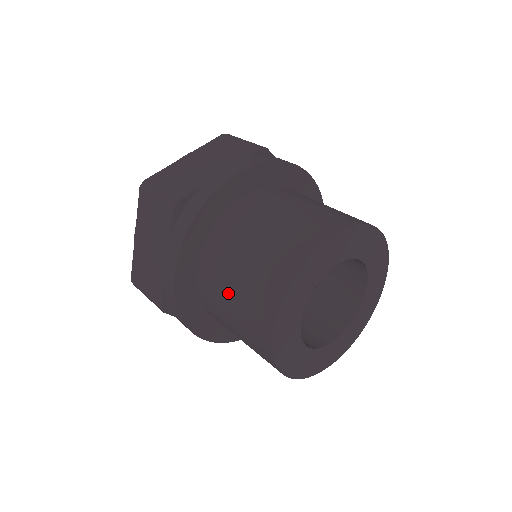
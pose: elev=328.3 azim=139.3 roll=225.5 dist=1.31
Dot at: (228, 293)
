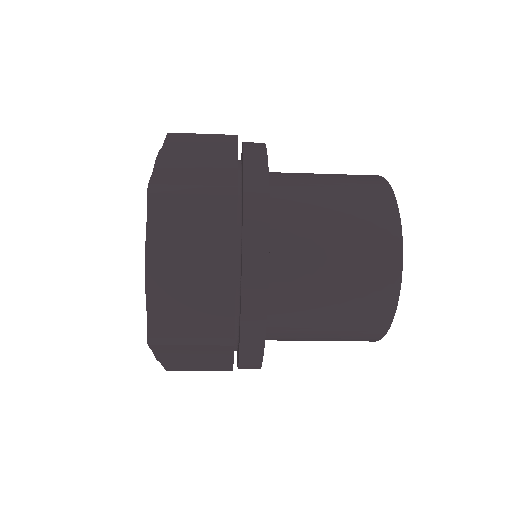
Dot at: (321, 183)
